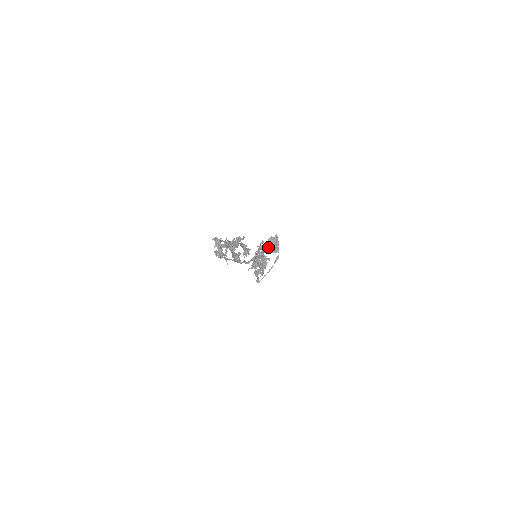
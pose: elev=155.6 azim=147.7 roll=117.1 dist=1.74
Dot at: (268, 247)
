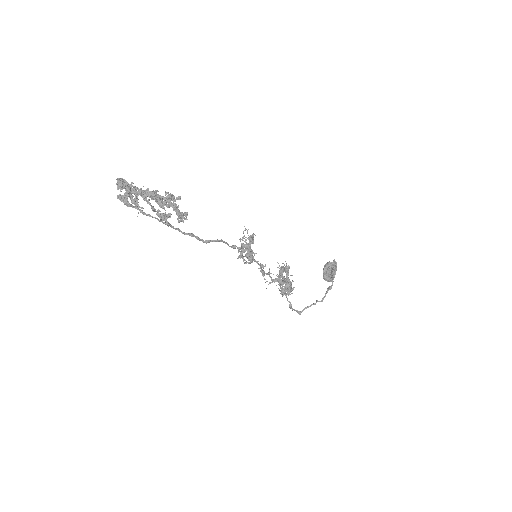
Dot at: (252, 236)
